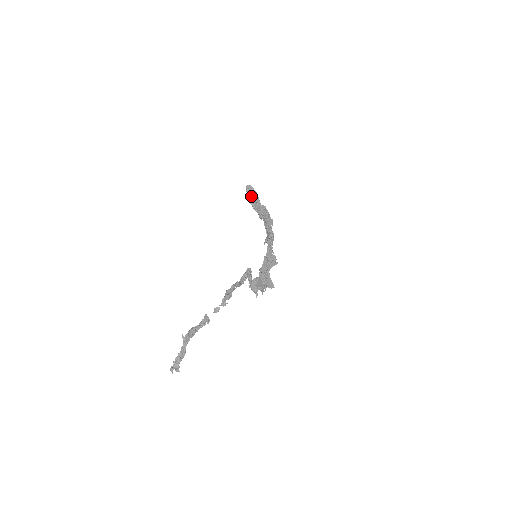
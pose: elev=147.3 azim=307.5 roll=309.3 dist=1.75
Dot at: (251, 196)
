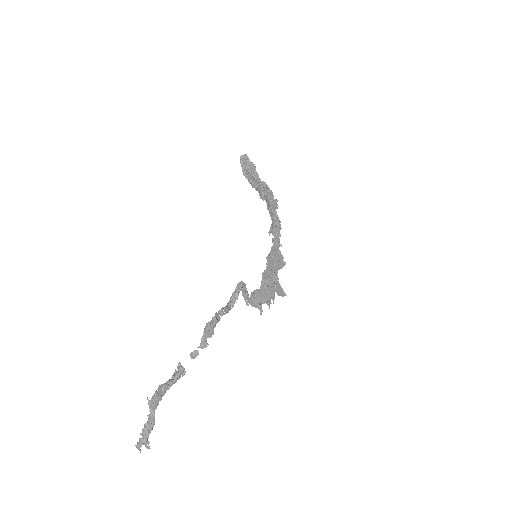
Dot at: (246, 170)
